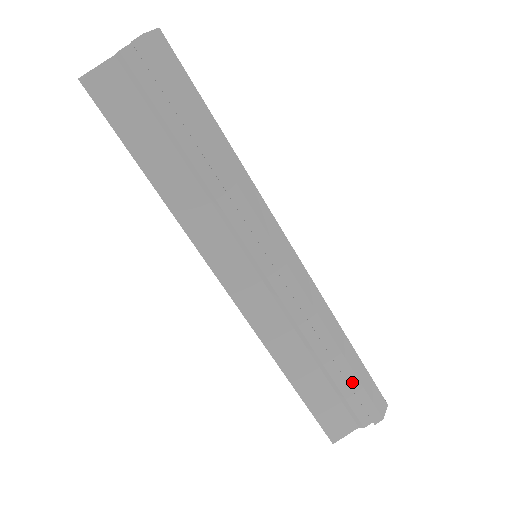
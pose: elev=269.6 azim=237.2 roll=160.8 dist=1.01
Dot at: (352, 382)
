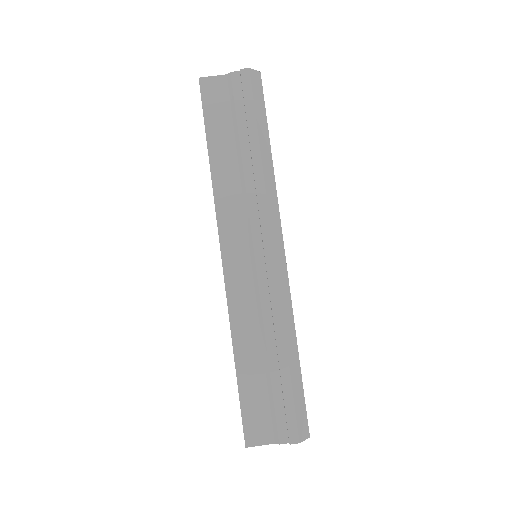
Dot at: (286, 387)
